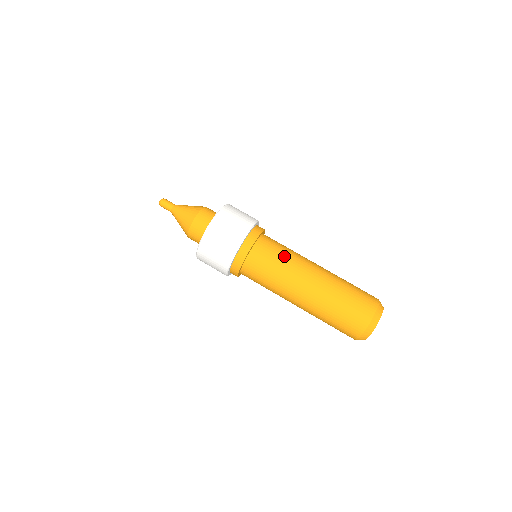
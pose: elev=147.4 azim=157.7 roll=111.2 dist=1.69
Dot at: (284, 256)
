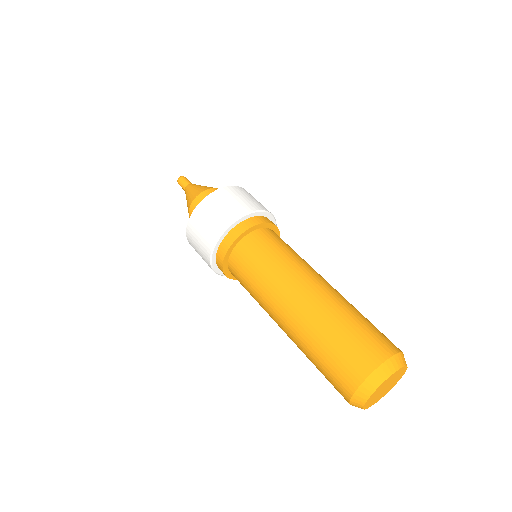
Dot at: (275, 258)
